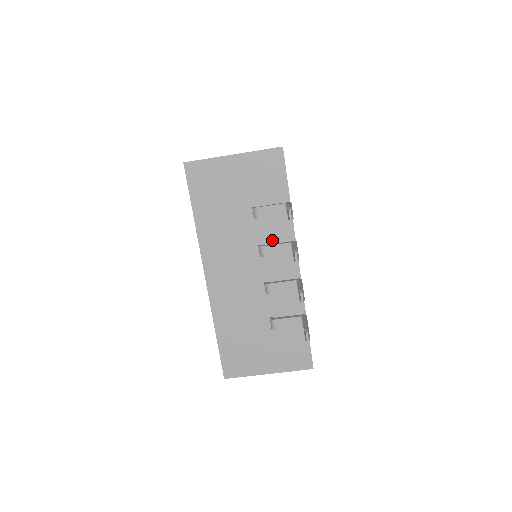
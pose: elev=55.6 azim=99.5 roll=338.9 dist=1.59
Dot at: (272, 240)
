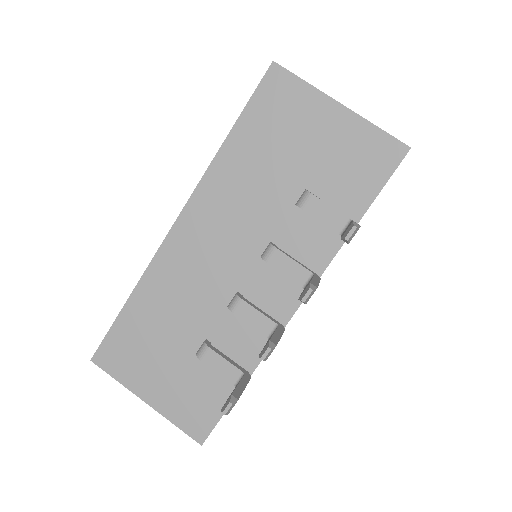
Dot at: (293, 250)
